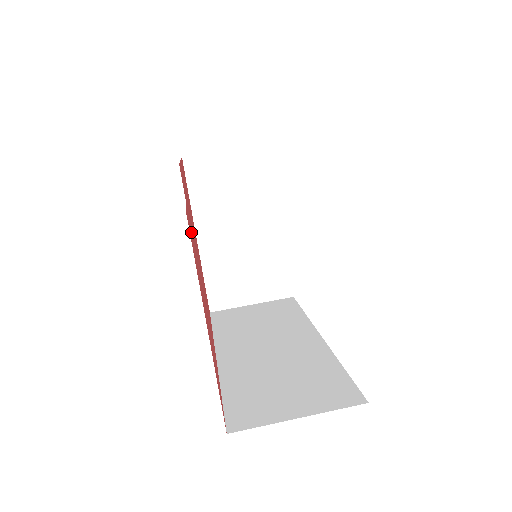
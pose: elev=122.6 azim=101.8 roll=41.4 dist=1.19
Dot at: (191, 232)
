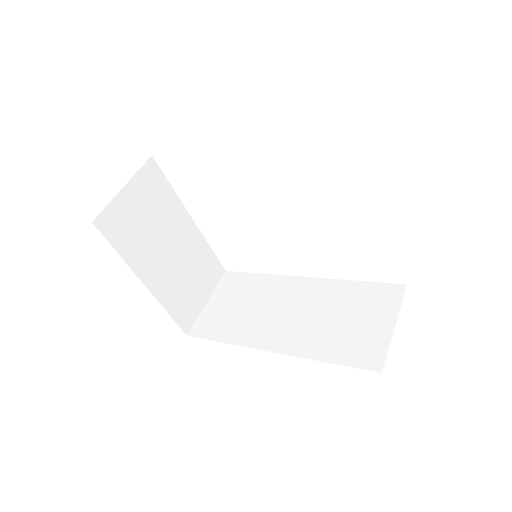
Dot at: occluded
